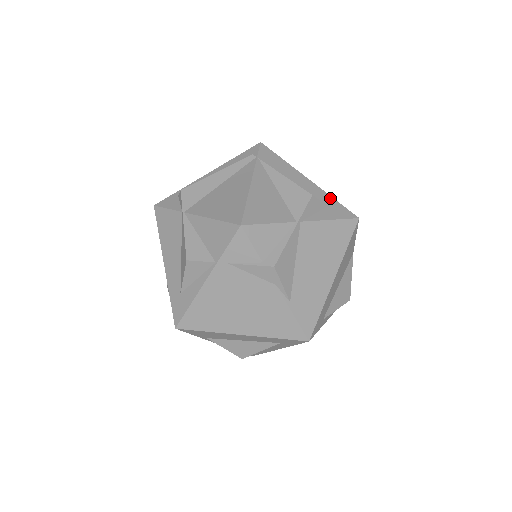
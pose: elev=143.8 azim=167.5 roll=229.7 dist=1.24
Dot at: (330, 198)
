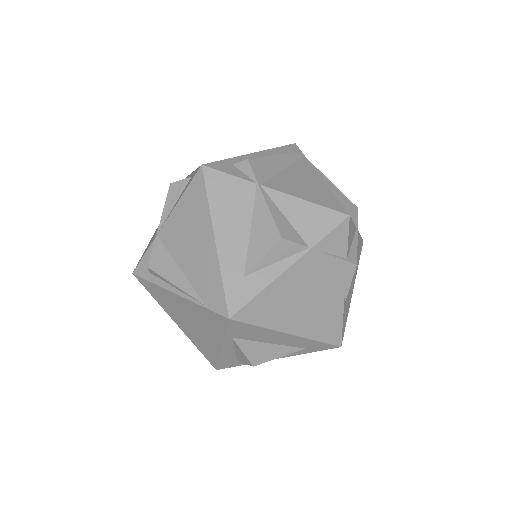
Dot at: occluded
